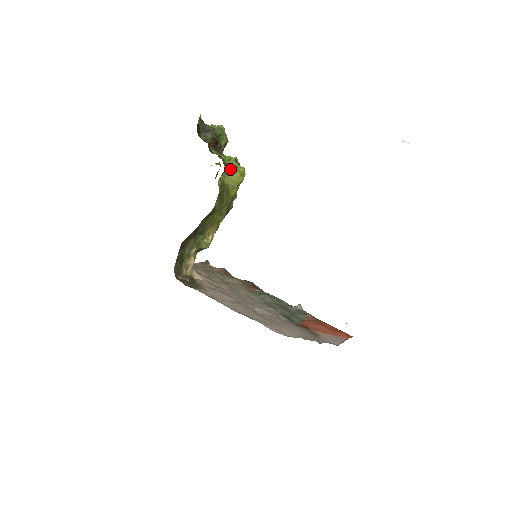
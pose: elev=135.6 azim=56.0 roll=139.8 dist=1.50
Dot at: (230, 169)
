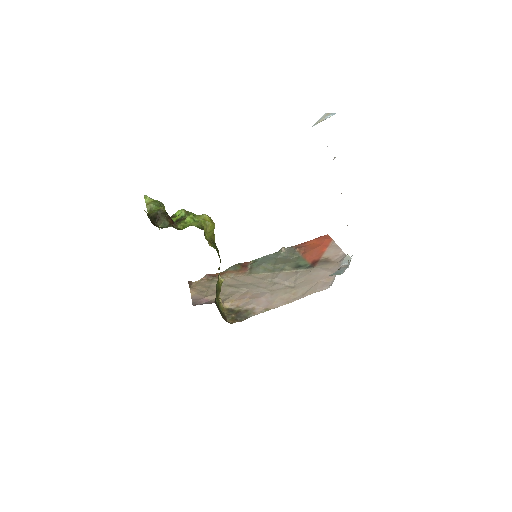
Dot at: (203, 227)
